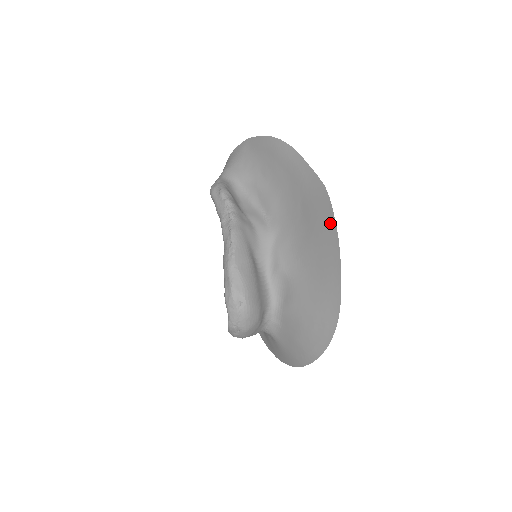
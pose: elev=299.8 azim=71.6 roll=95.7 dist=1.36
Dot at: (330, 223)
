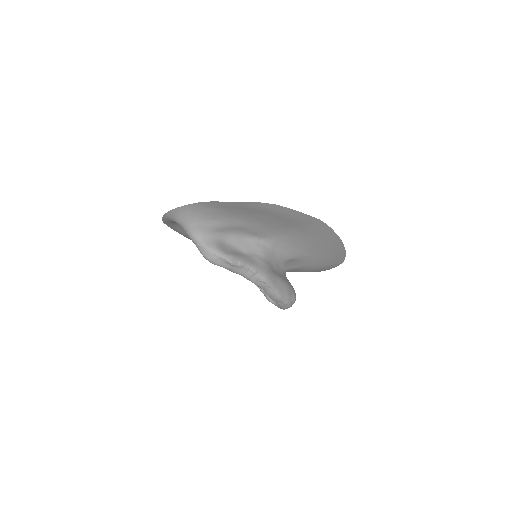
Dot at: (331, 235)
